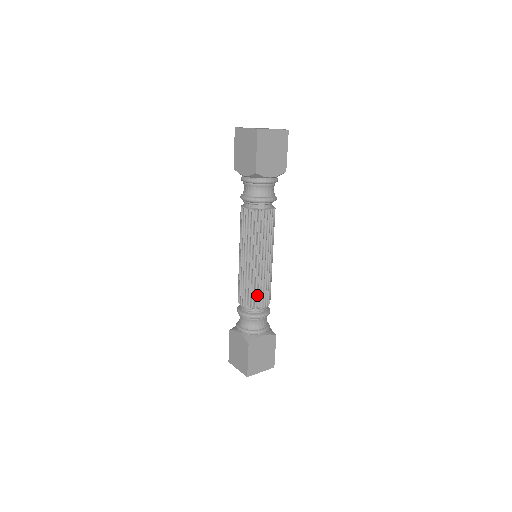
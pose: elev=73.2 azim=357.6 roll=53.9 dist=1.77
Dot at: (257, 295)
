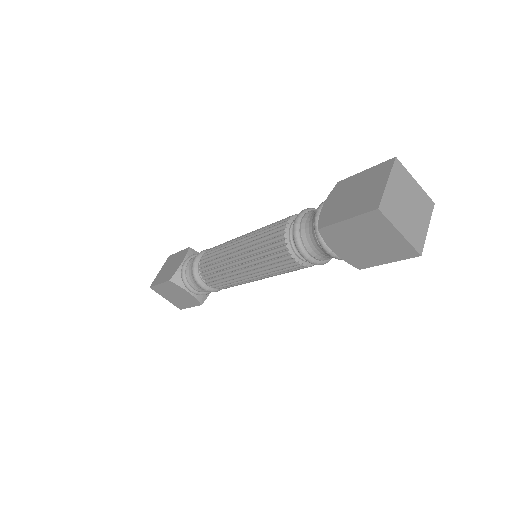
Dot at: occluded
